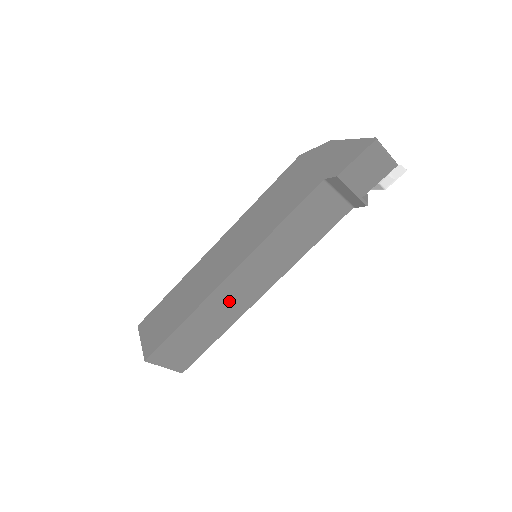
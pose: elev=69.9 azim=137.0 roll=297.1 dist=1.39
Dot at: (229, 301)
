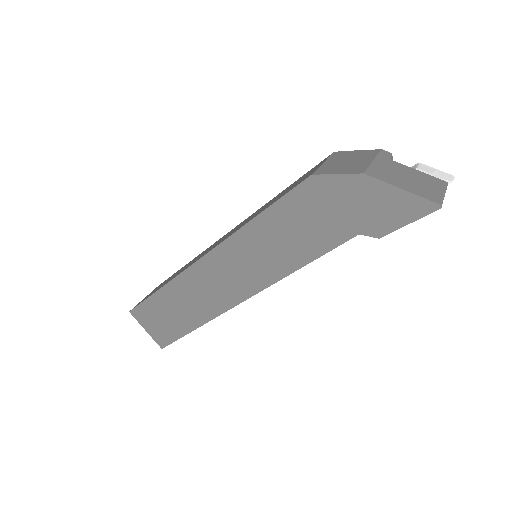
Dot at: occluded
